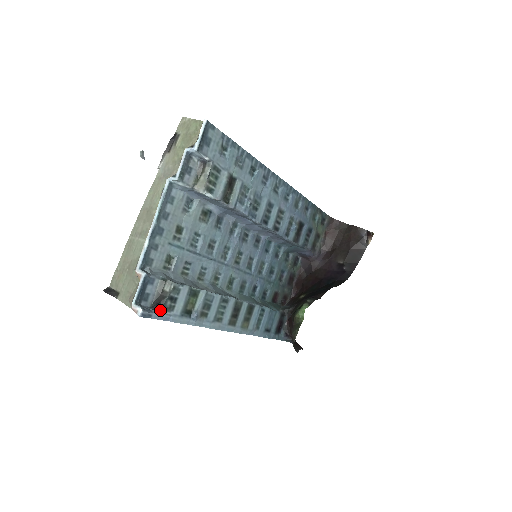
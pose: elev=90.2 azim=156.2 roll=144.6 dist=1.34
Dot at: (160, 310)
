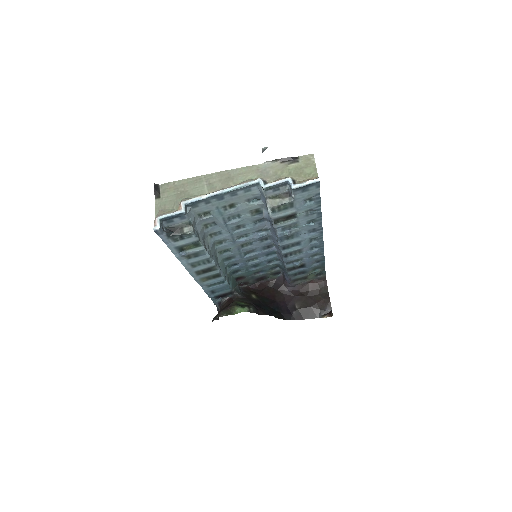
Dot at: (168, 236)
